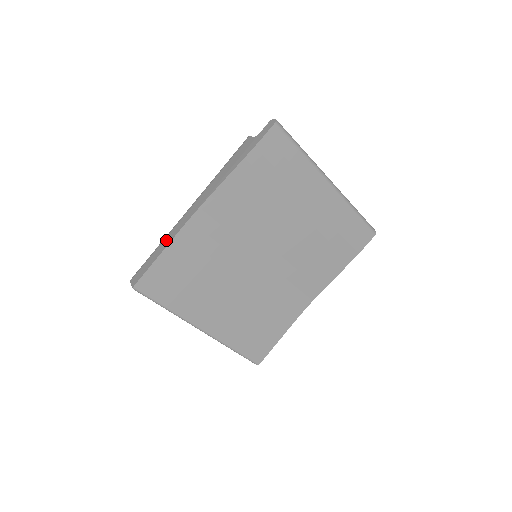
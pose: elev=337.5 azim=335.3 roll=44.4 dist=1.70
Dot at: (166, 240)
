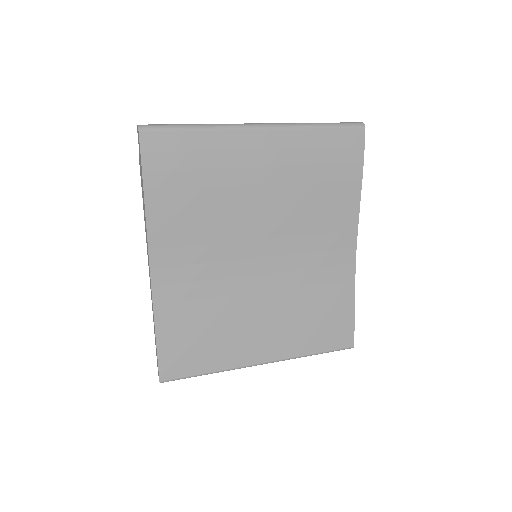
Dot at: (153, 318)
